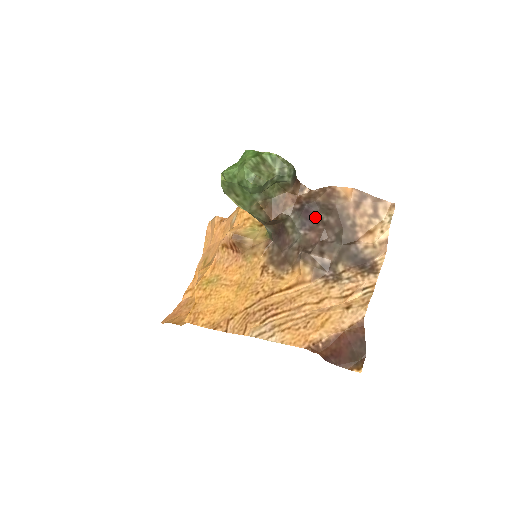
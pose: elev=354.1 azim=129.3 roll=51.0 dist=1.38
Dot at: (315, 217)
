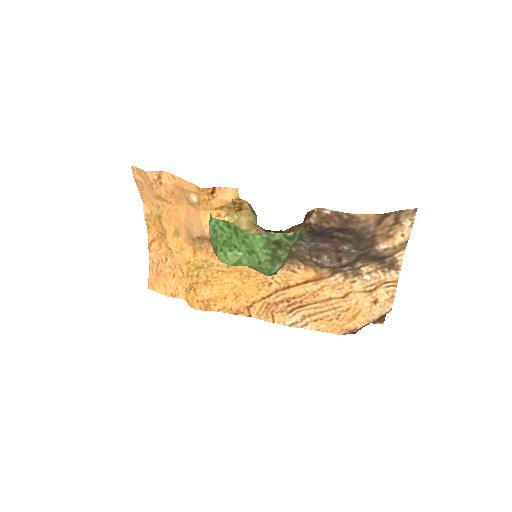
Dot at: (329, 235)
